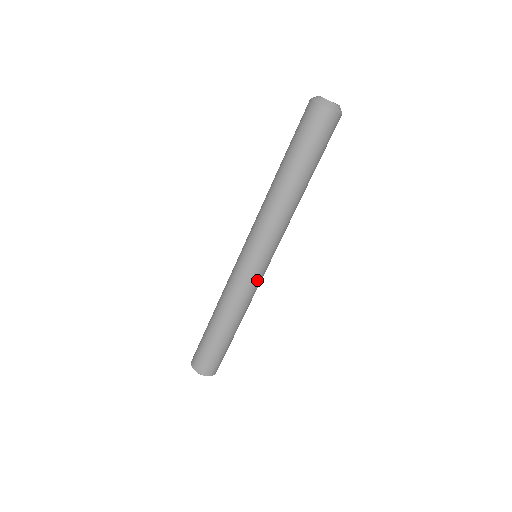
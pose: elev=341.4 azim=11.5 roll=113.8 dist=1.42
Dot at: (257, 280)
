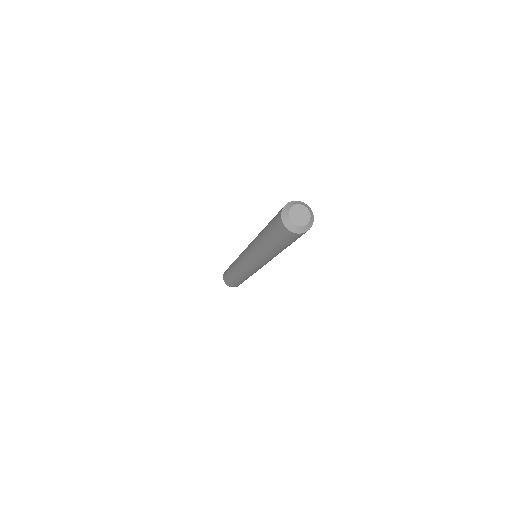
Dot at: (247, 269)
